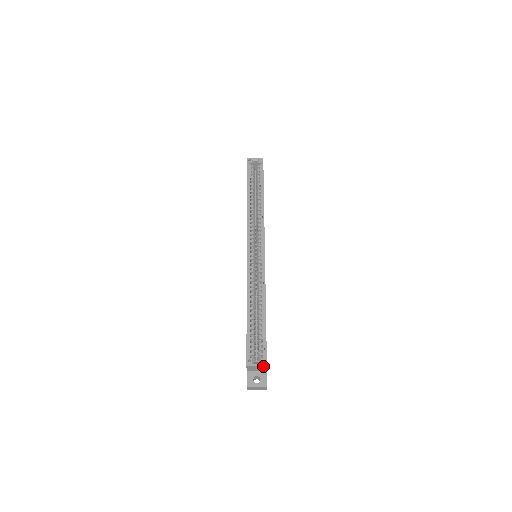
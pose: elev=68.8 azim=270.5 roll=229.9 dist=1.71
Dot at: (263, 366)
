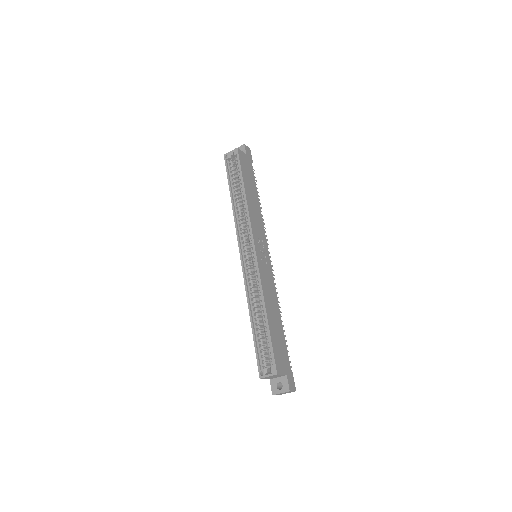
Dot at: (274, 375)
